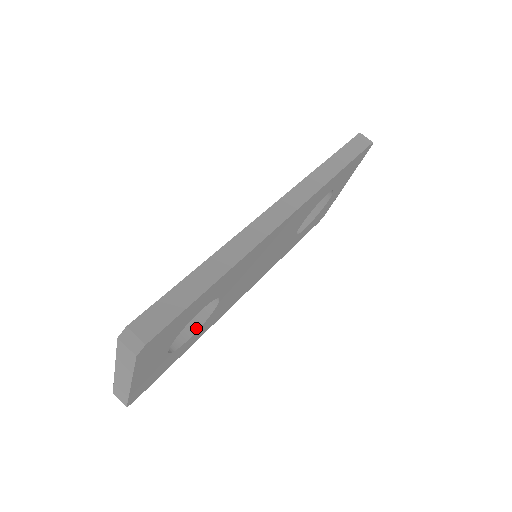
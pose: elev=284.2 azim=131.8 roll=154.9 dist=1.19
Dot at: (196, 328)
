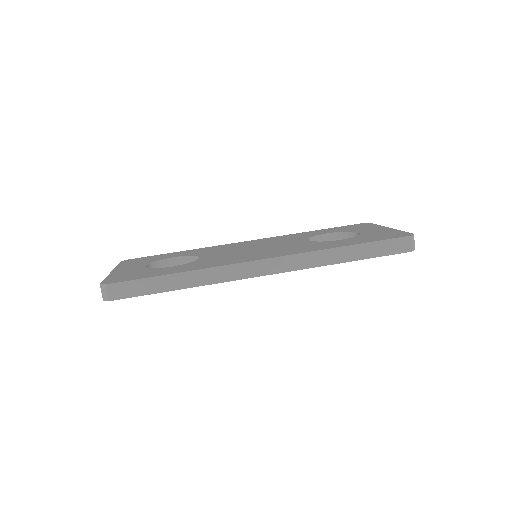
Dot at: occluded
